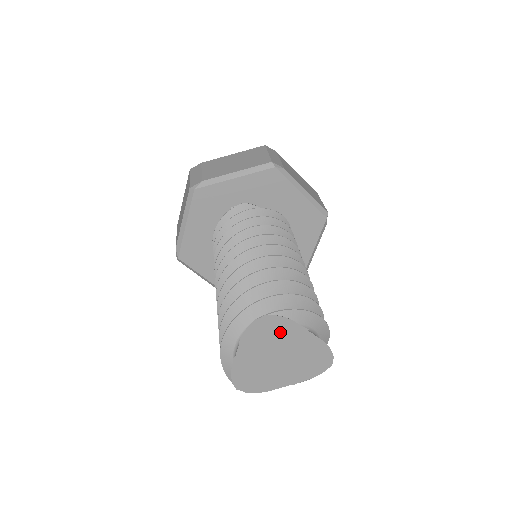
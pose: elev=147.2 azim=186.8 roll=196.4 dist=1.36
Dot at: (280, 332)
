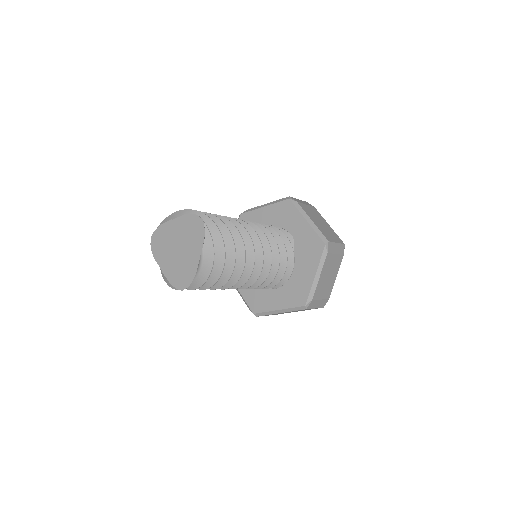
Dot at: (164, 236)
